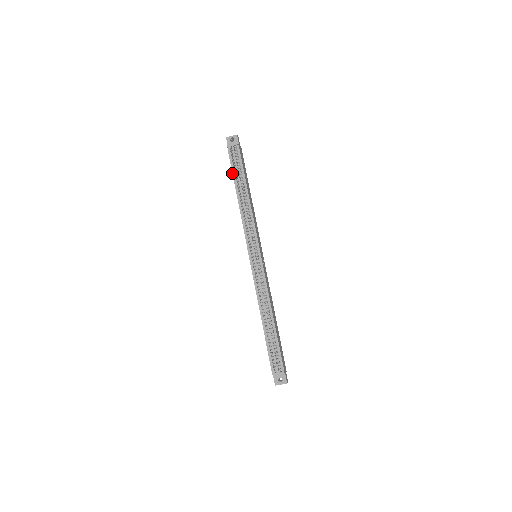
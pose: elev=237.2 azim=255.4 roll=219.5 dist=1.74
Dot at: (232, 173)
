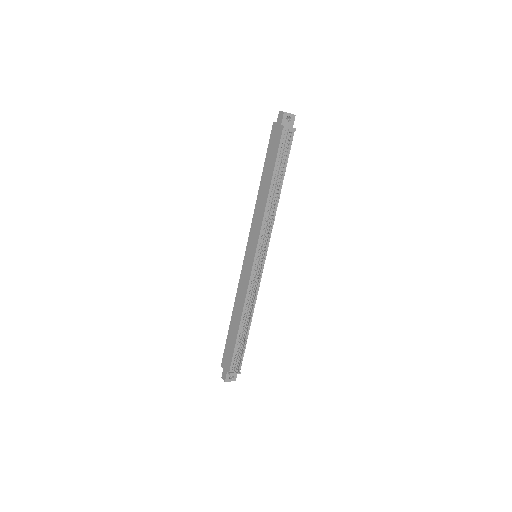
Dot at: (276, 160)
